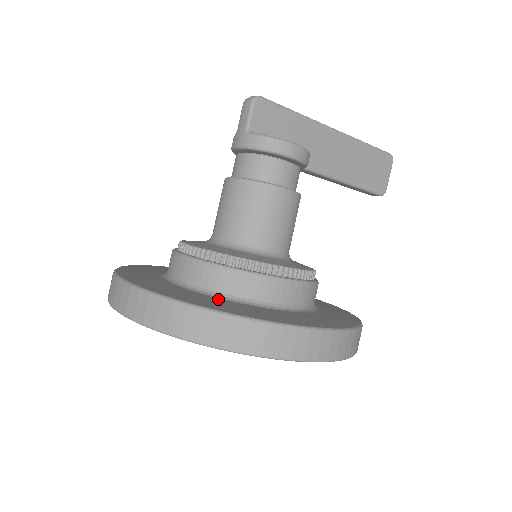
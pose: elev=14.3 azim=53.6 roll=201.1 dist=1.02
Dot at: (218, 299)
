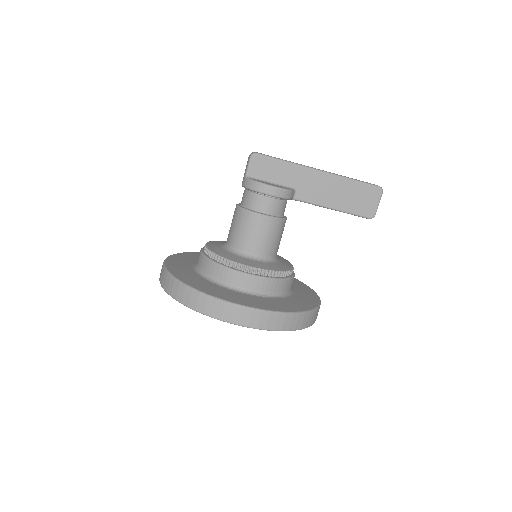
Dot at: (206, 281)
